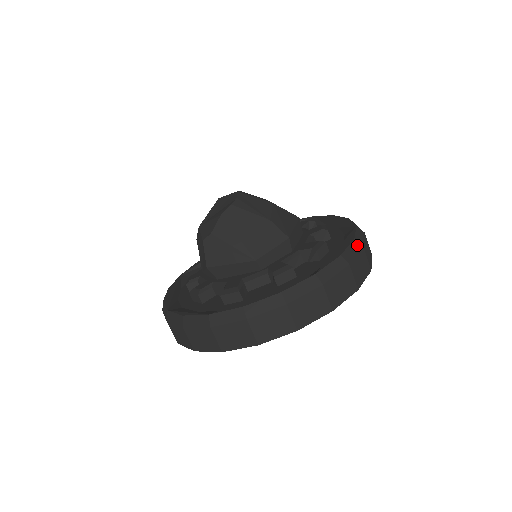
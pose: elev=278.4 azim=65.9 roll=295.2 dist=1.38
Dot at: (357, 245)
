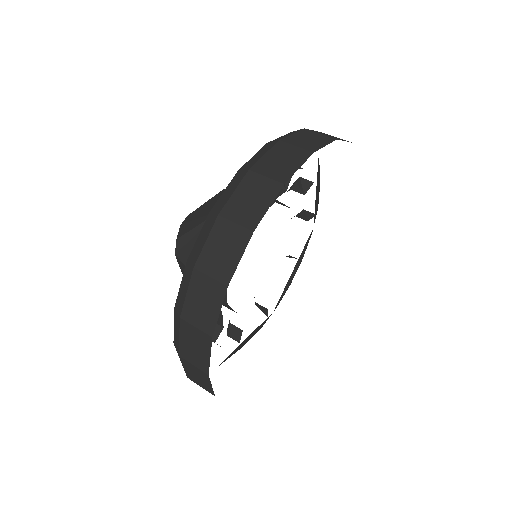
Dot at: occluded
